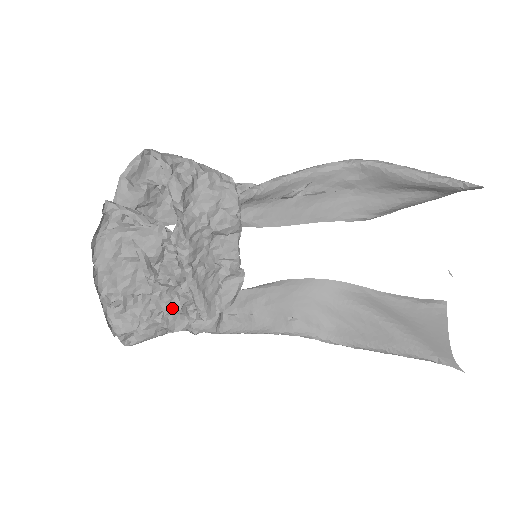
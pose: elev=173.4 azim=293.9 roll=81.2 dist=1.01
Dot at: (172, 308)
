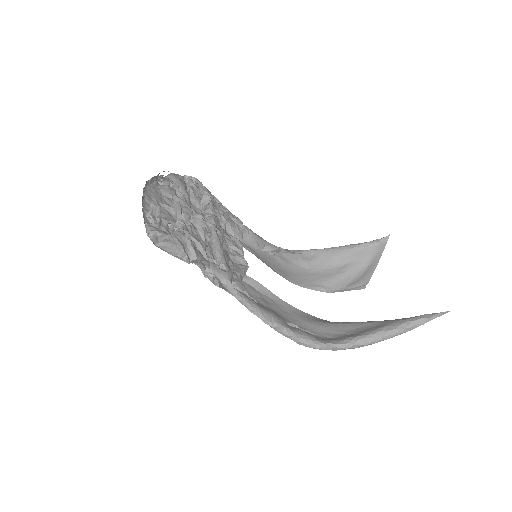
Dot at: (198, 242)
